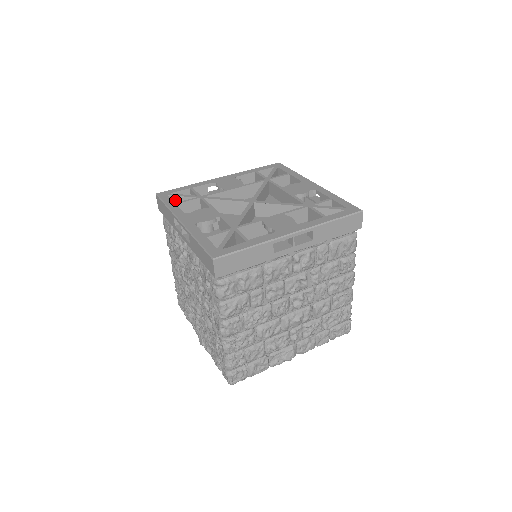
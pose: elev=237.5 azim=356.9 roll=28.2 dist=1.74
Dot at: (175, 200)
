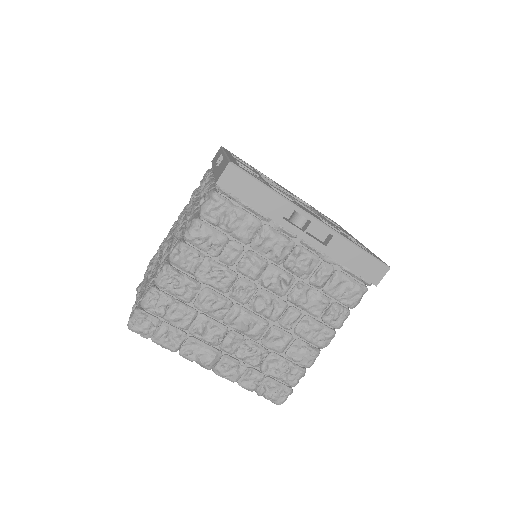
Dot at: occluded
